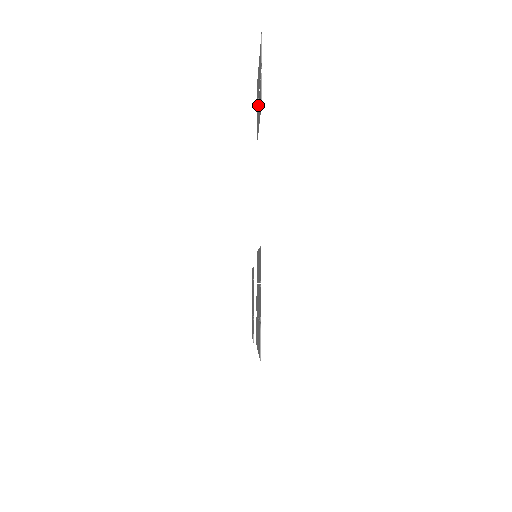
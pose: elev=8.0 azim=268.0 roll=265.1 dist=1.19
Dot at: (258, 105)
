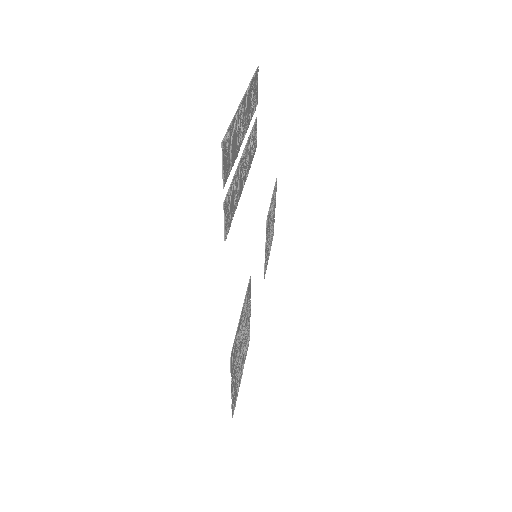
Dot at: (243, 155)
